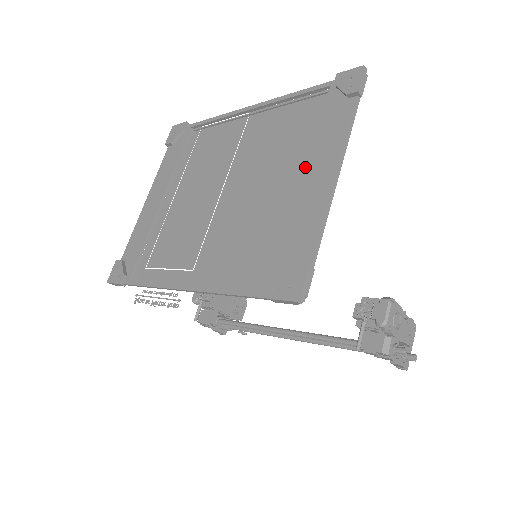
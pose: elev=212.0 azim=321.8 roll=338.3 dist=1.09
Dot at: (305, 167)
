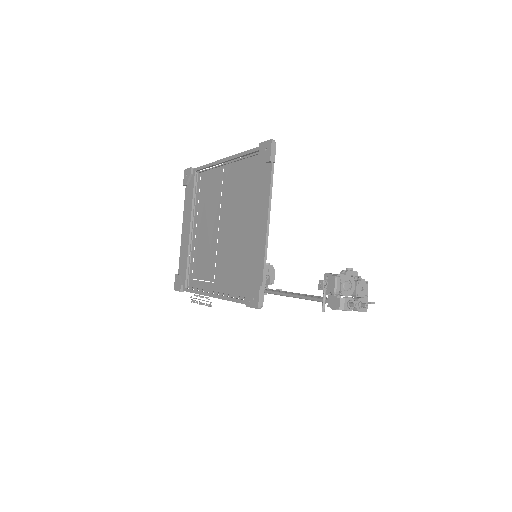
Dot at: occluded
